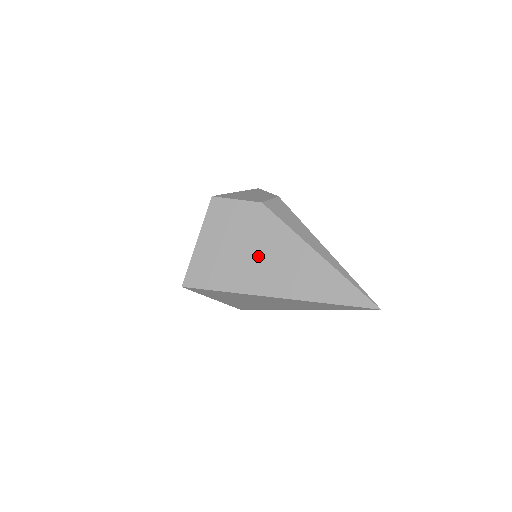
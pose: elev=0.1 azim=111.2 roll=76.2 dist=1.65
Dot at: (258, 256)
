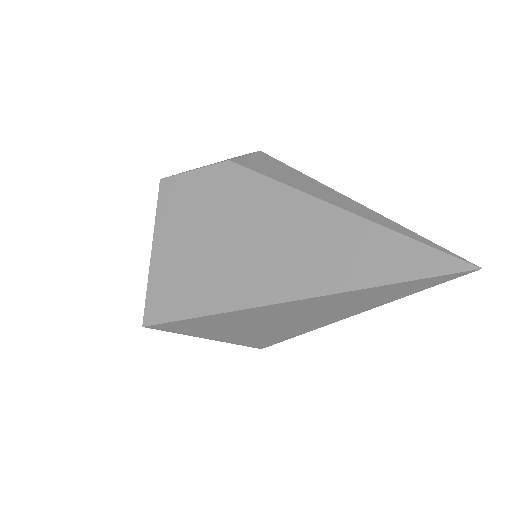
Dot at: (240, 243)
